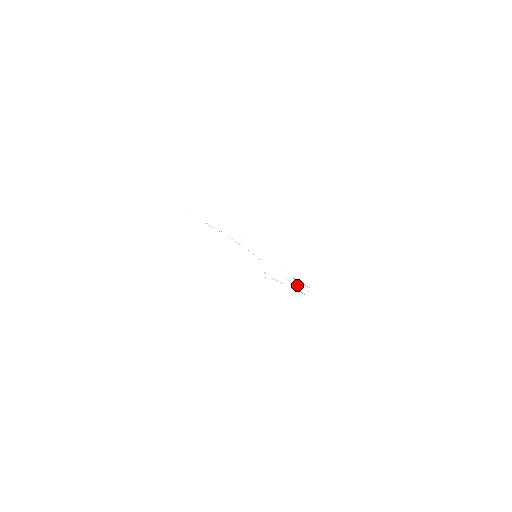
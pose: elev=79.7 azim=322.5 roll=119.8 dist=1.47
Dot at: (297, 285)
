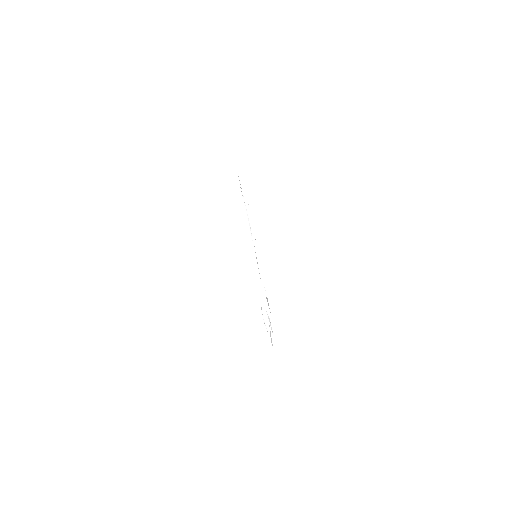
Dot at: occluded
